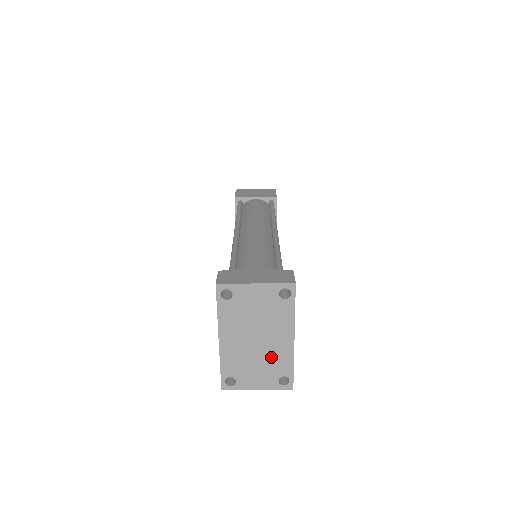
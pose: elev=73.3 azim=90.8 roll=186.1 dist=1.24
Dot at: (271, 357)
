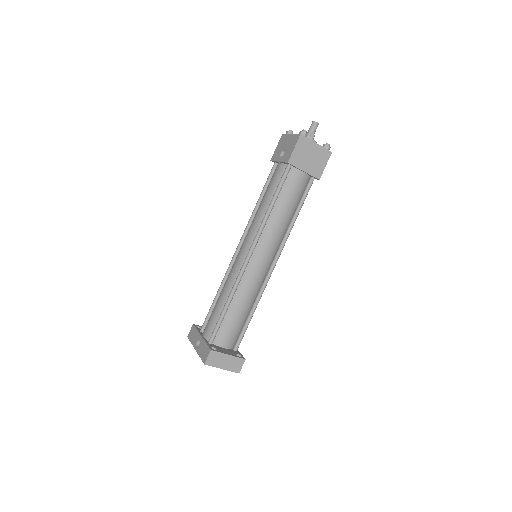
Dot at: occluded
